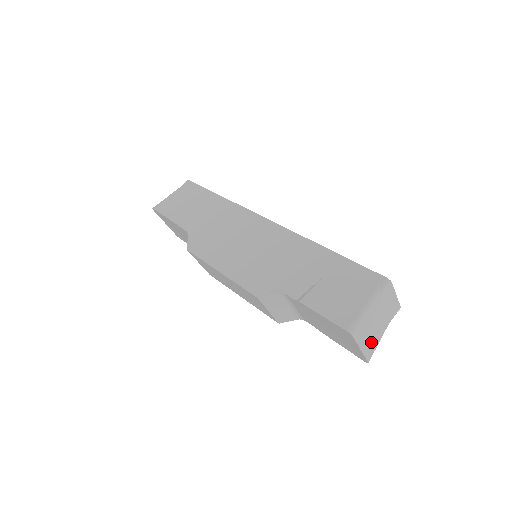
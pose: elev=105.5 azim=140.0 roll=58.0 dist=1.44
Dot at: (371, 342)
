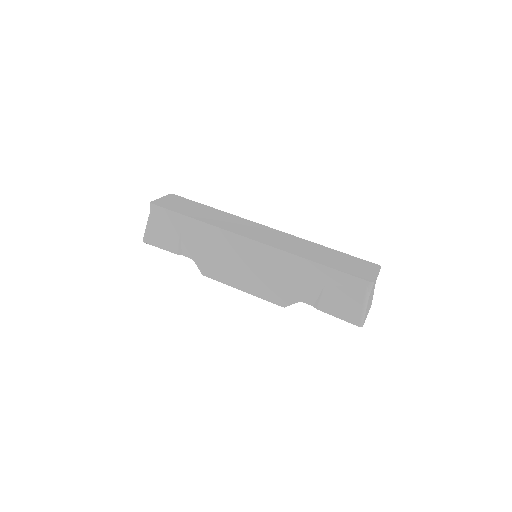
Dot at: (370, 303)
